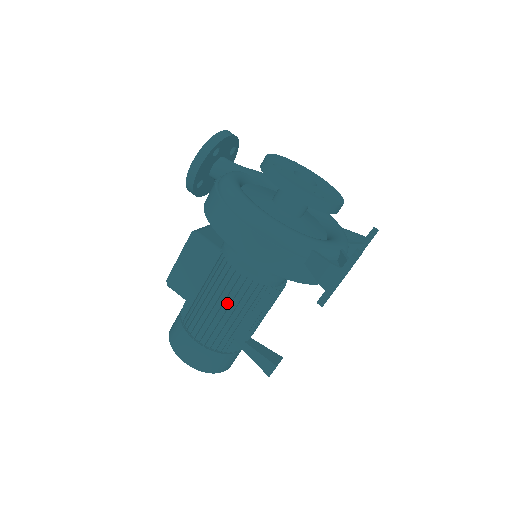
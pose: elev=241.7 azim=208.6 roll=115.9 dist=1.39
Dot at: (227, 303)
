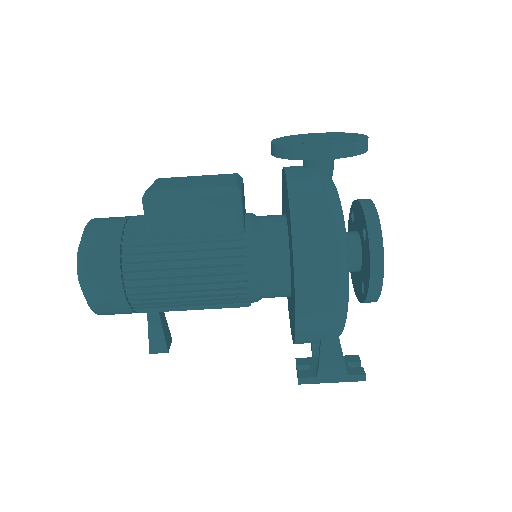
Dot at: (201, 286)
